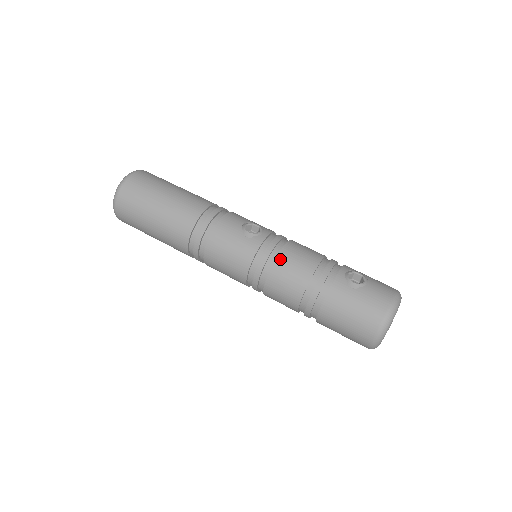
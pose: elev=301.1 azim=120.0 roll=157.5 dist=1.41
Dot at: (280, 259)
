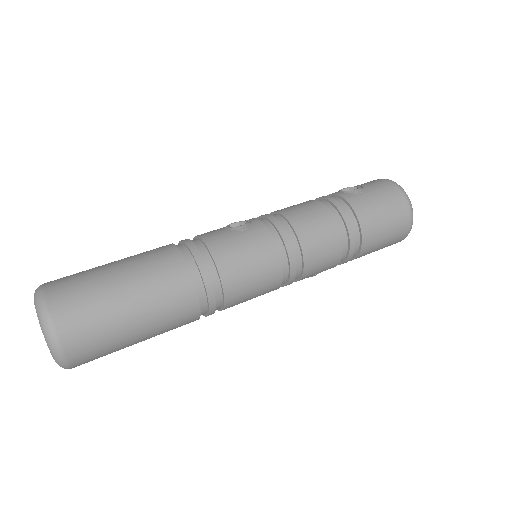
Dot at: (293, 219)
